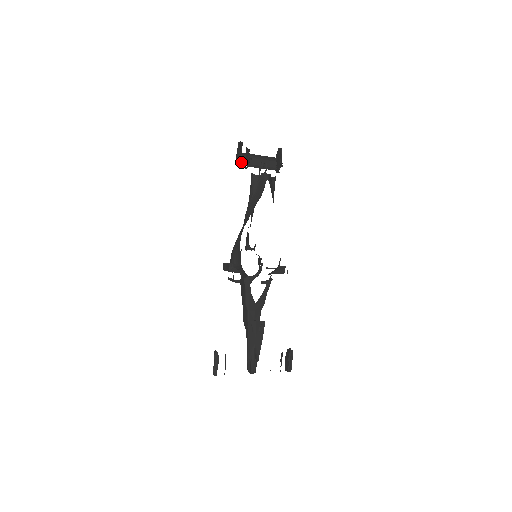
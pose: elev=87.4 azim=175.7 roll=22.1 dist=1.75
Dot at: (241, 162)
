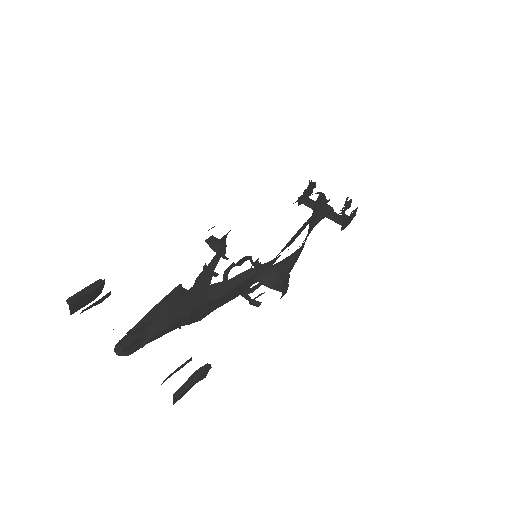
Dot at: (302, 195)
